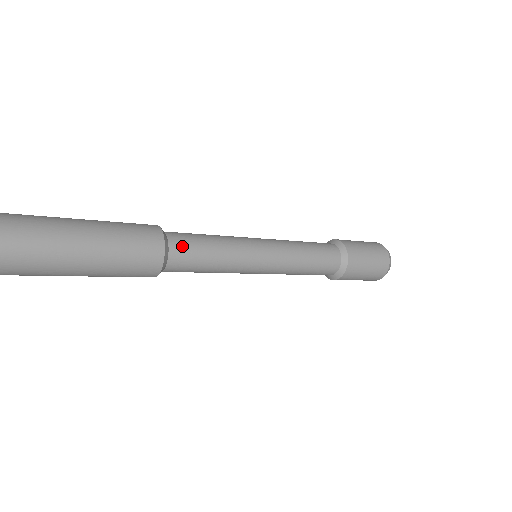
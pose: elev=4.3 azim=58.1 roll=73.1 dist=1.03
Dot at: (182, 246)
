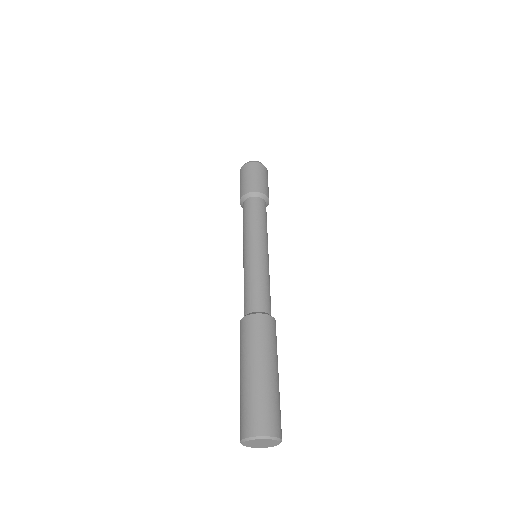
Dot at: (270, 307)
